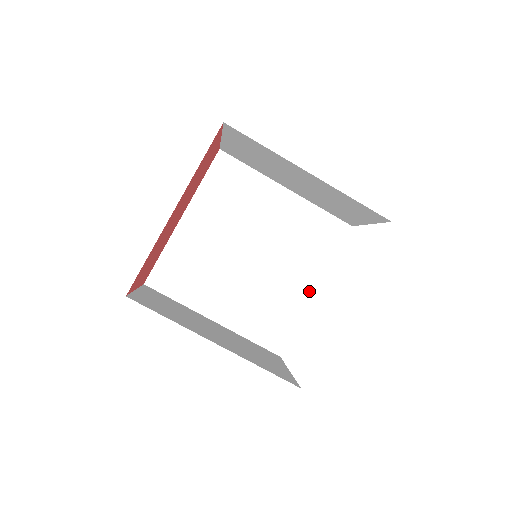
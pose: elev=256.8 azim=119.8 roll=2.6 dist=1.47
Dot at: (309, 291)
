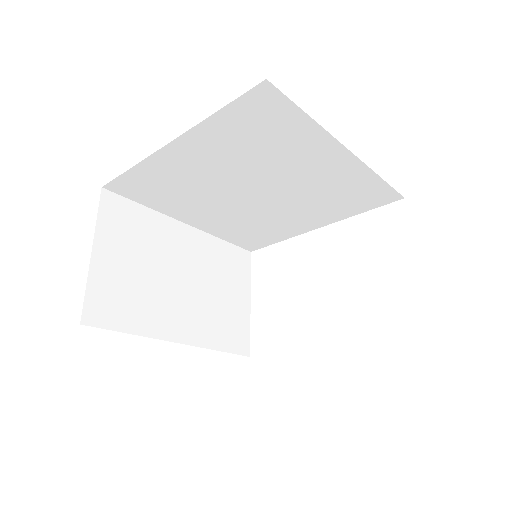
Dot at: (310, 227)
